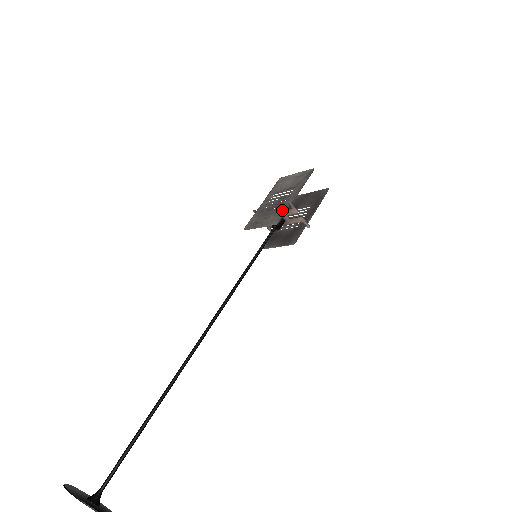
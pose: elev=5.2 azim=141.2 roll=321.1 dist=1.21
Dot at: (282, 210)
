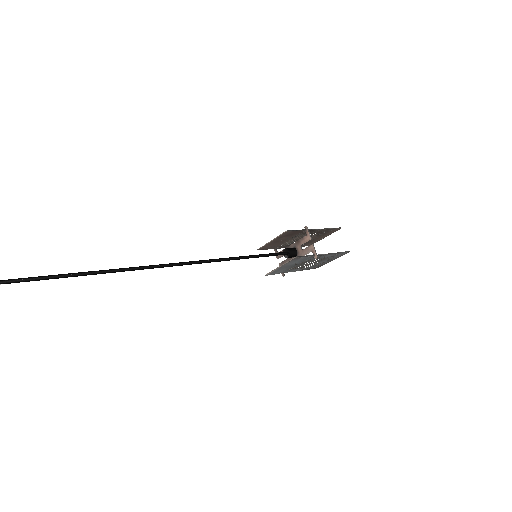
Dot at: (297, 232)
